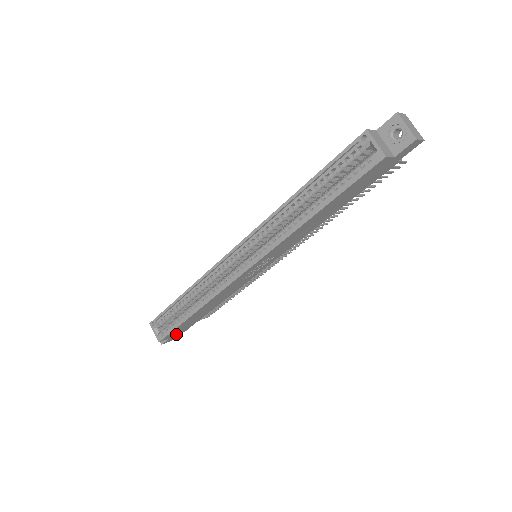
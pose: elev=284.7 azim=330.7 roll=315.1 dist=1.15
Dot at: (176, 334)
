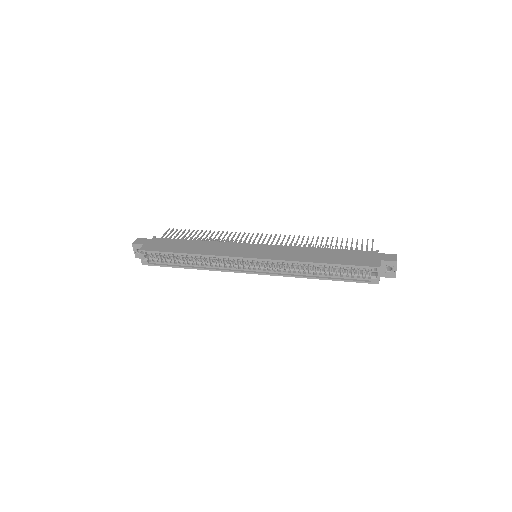
Dot at: occluded
